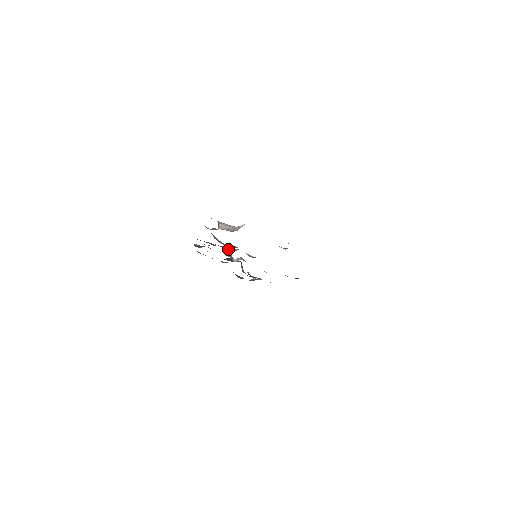
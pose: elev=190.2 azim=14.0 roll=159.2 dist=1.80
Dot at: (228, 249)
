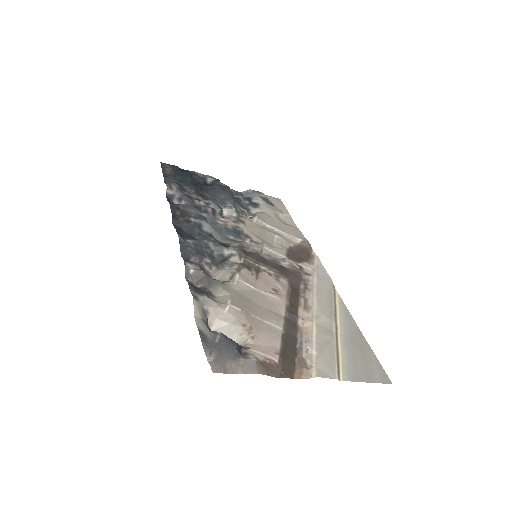
Dot at: (217, 252)
